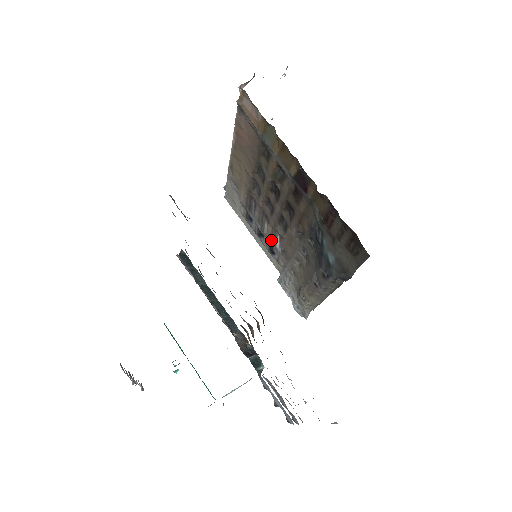
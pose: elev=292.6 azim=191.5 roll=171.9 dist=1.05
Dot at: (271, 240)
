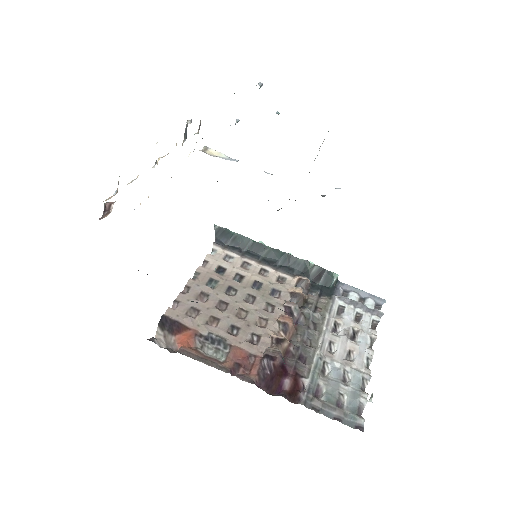
Dot at: occluded
